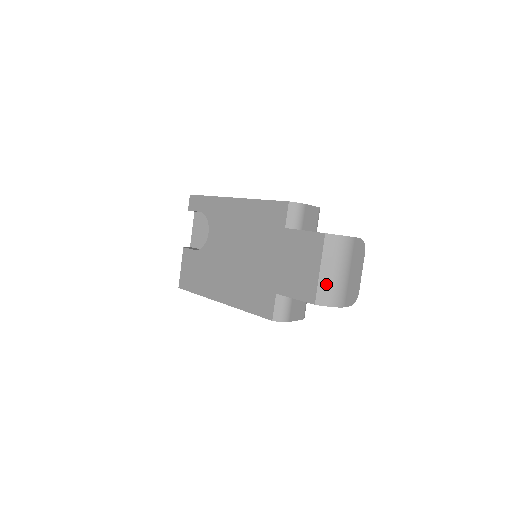
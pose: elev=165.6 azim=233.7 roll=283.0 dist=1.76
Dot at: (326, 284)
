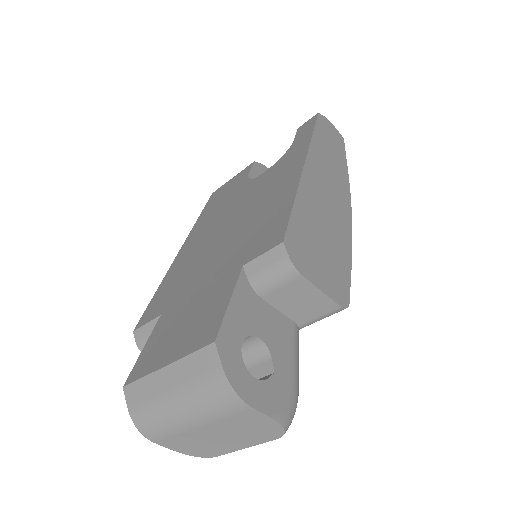
Dot at: (152, 391)
